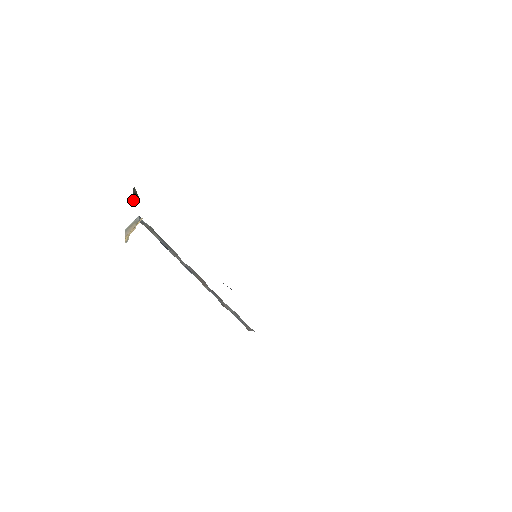
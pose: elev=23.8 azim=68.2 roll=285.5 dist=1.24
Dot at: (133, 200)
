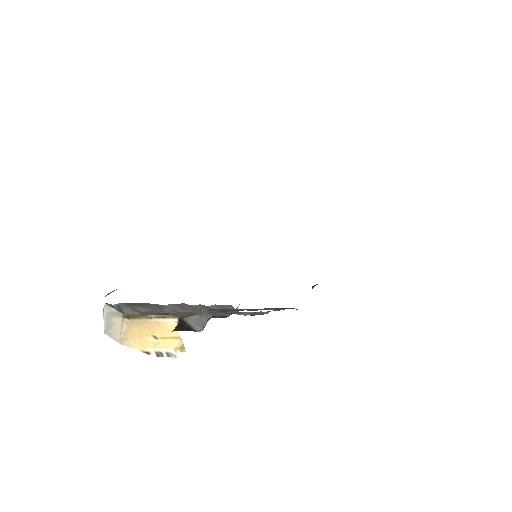
Dot at: occluded
